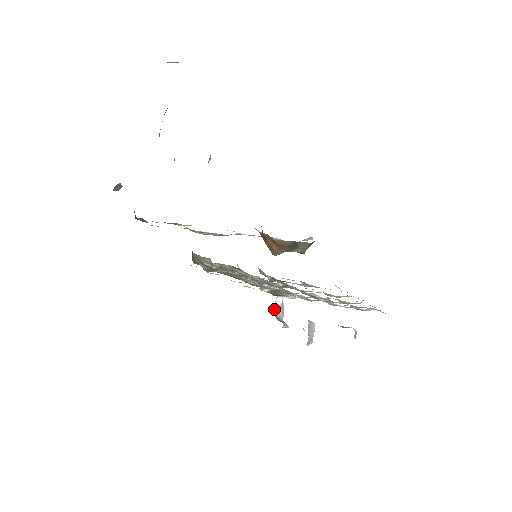
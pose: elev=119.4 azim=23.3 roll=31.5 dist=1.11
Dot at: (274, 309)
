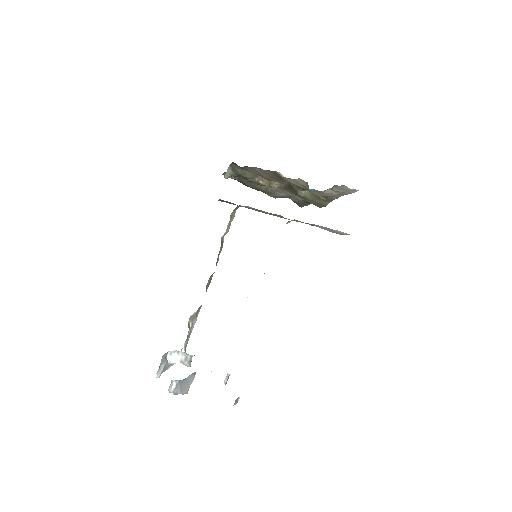
Dot at: (164, 356)
